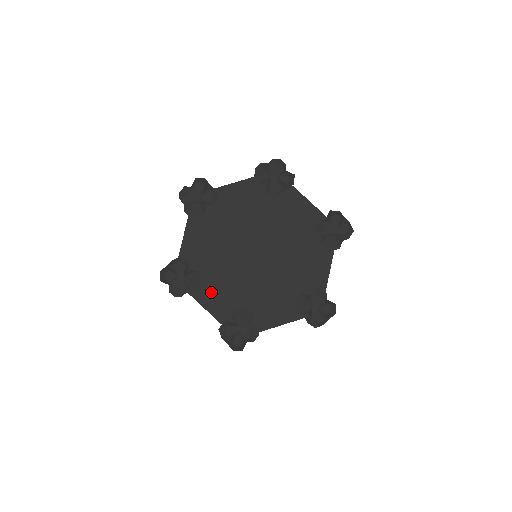
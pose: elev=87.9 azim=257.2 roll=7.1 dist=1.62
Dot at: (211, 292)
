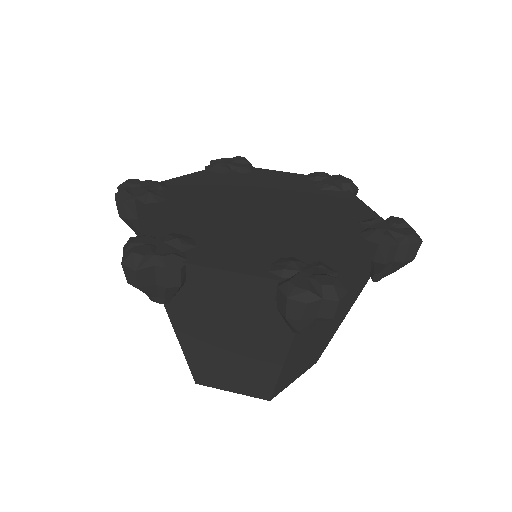
Dot at: (164, 211)
